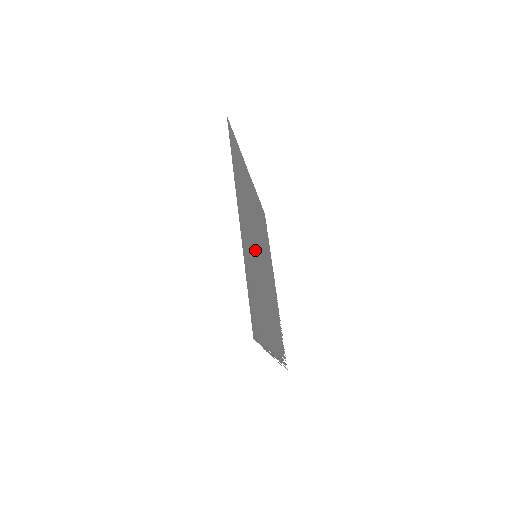
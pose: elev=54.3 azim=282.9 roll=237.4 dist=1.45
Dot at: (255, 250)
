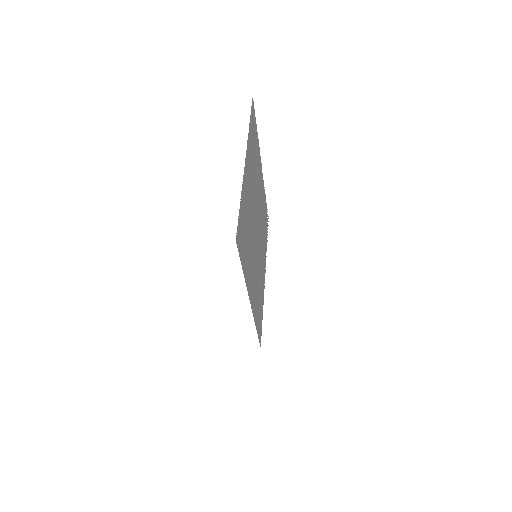
Dot at: (255, 252)
